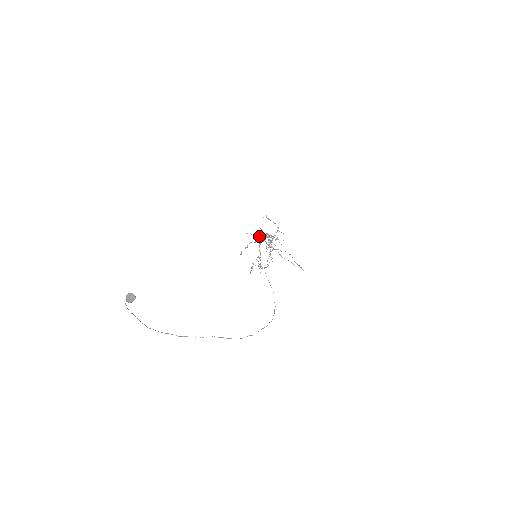
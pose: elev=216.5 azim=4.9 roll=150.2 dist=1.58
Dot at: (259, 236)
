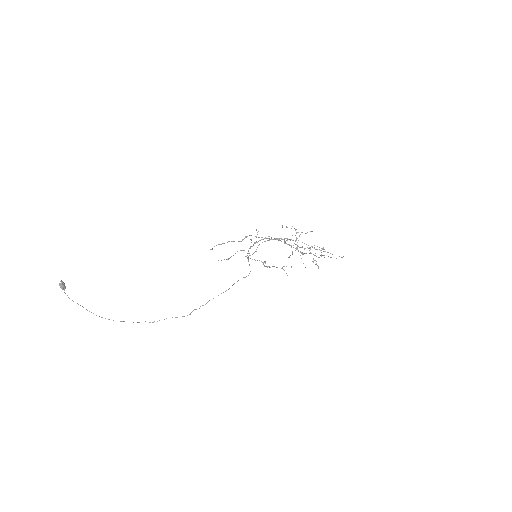
Dot at: occluded
